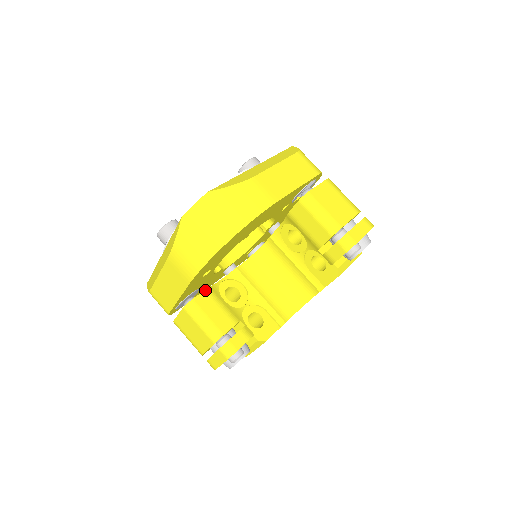
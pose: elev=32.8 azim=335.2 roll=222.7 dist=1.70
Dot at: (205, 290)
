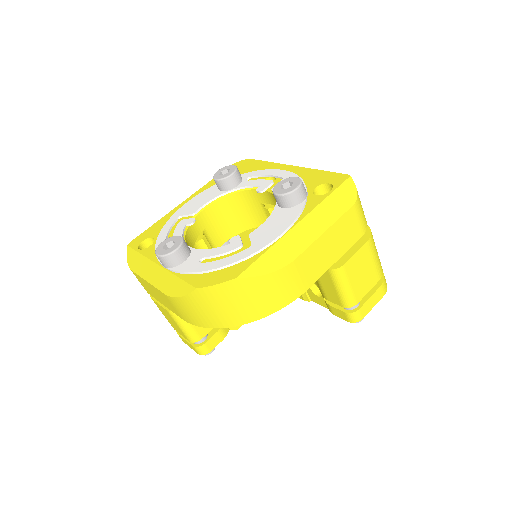
Dot at: occluded
